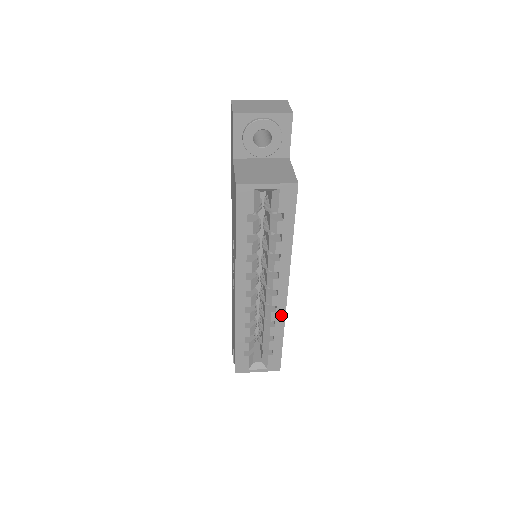
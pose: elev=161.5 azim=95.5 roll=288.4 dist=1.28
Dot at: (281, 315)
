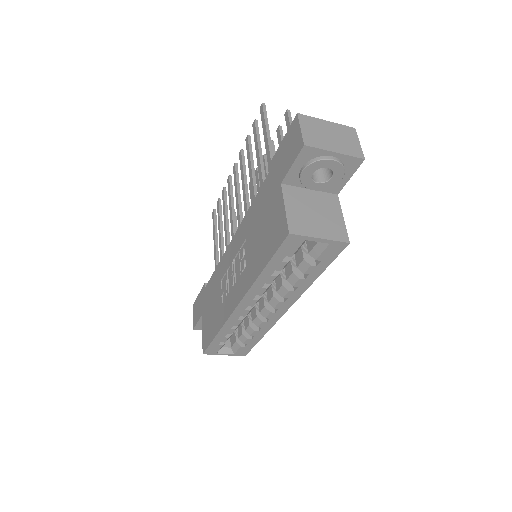
Dot at: (270, 324)
